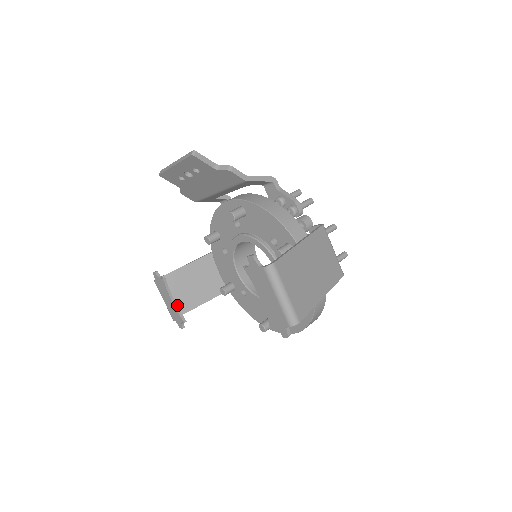
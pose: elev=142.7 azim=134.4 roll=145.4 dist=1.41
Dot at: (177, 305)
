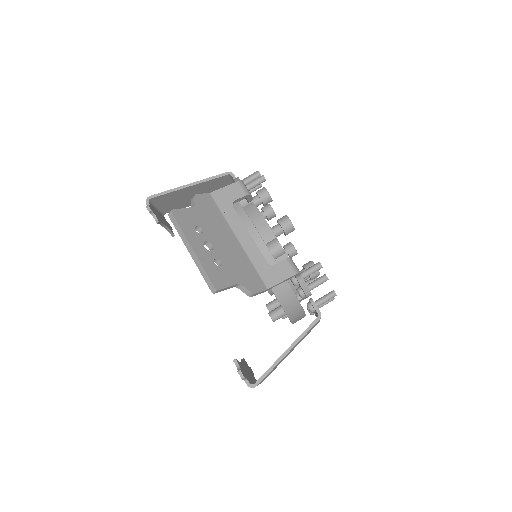
Dot at: (167, 208)
